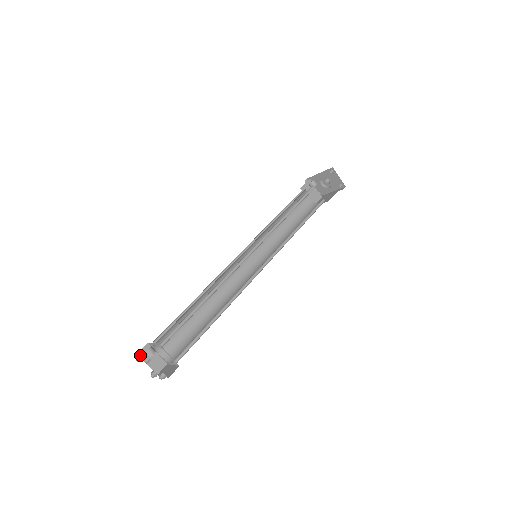
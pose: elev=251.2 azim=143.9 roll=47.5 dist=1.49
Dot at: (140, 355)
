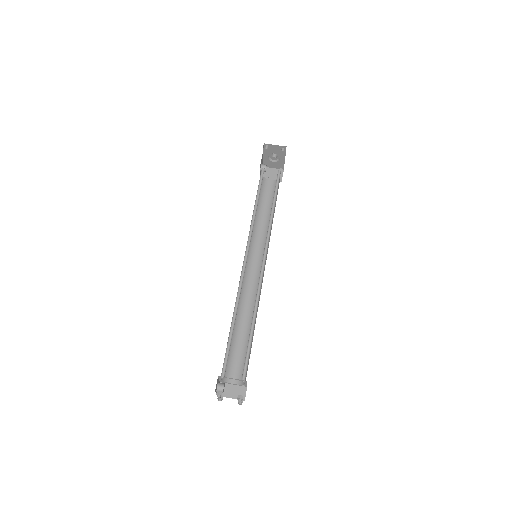
Dot at: occluded
